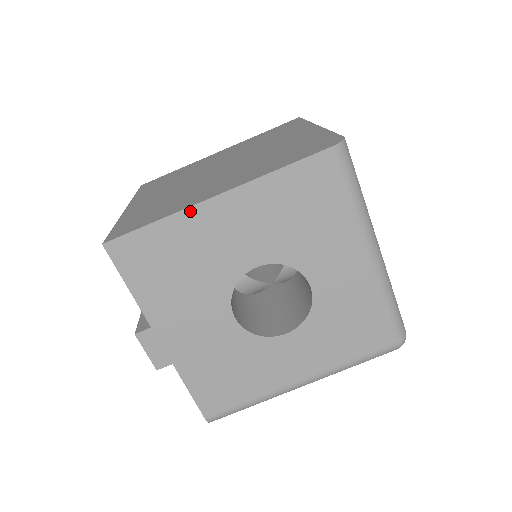
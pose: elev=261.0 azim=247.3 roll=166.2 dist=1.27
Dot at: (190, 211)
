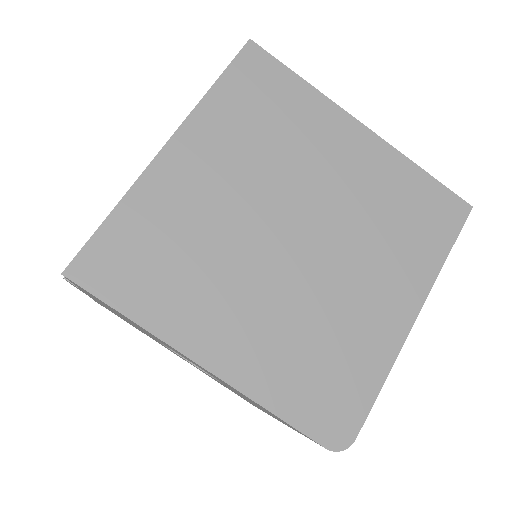
Dot at: (167, 344)
